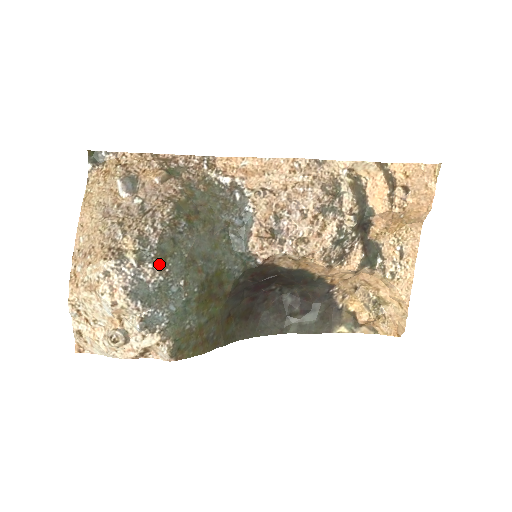
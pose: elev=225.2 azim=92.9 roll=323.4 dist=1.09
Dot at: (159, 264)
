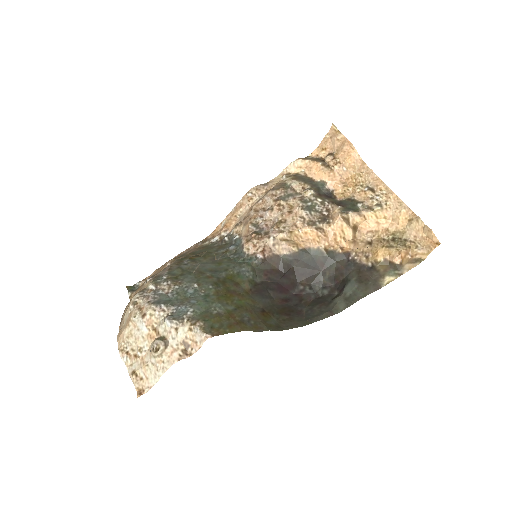
Dot at: (172, 280)
